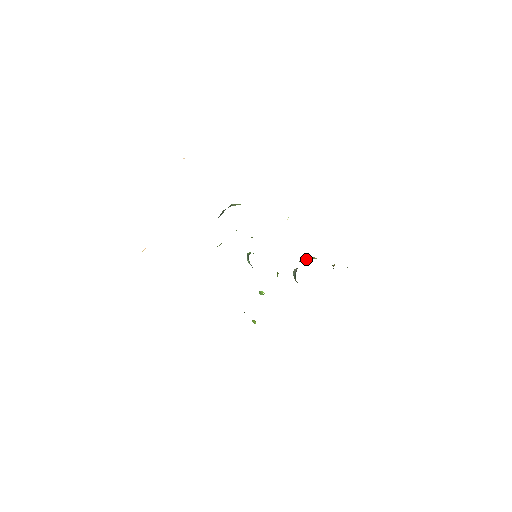
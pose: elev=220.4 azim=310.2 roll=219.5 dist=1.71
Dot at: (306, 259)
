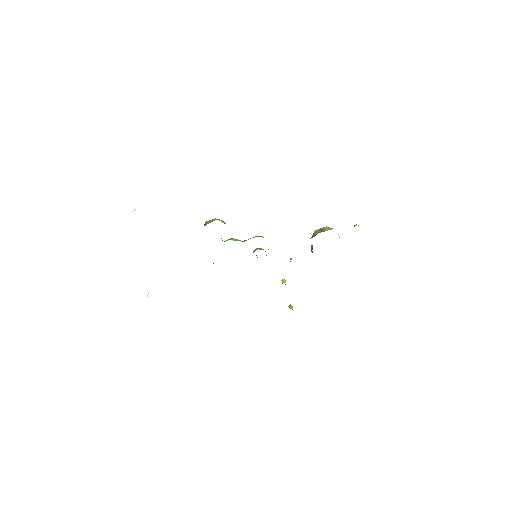
Dot at: (315, 235)
